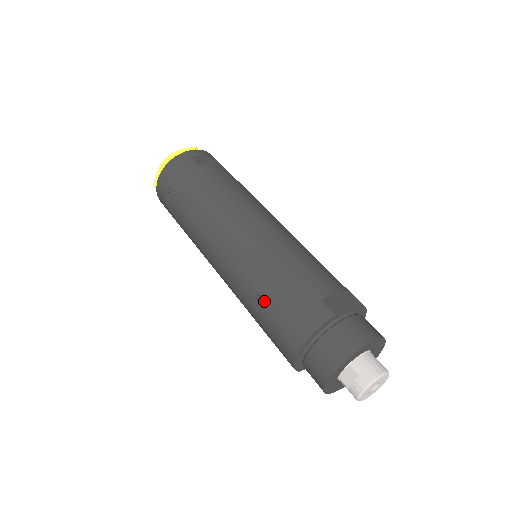
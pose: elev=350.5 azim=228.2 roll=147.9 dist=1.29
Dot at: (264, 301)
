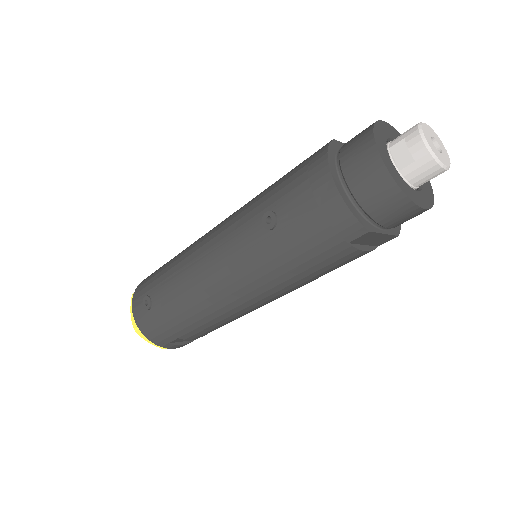
Dot at: (272, 210)
